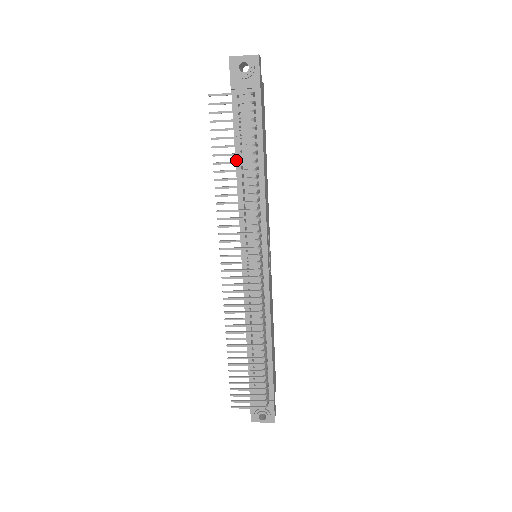
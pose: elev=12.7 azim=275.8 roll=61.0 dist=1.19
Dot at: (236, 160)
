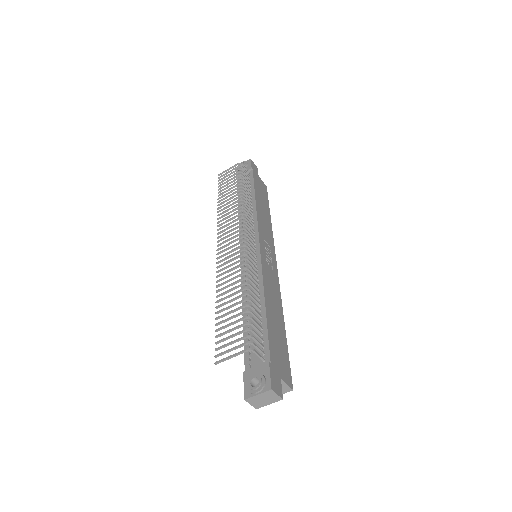
Dot at: occluded
